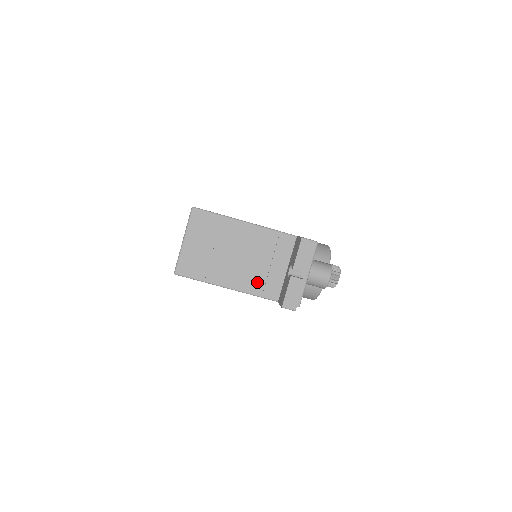
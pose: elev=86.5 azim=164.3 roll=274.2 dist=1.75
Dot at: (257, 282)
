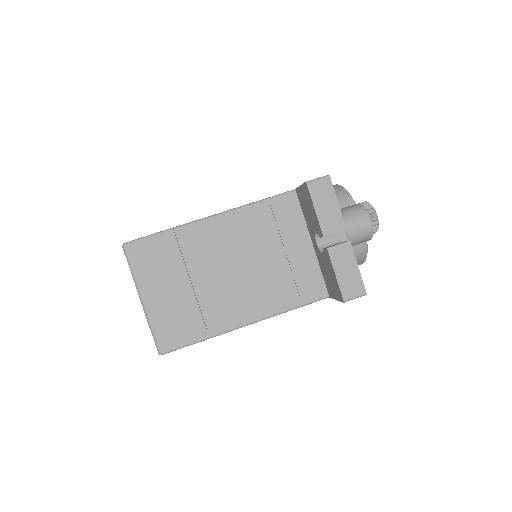
Dot at: (283, 289)
